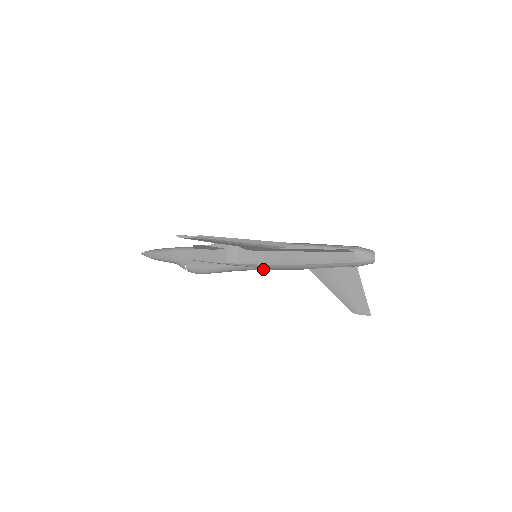
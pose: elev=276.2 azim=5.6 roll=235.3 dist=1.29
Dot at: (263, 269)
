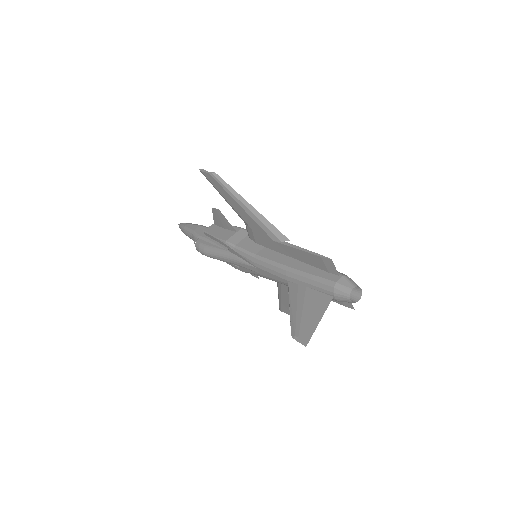
Dot at: (251, 267)
